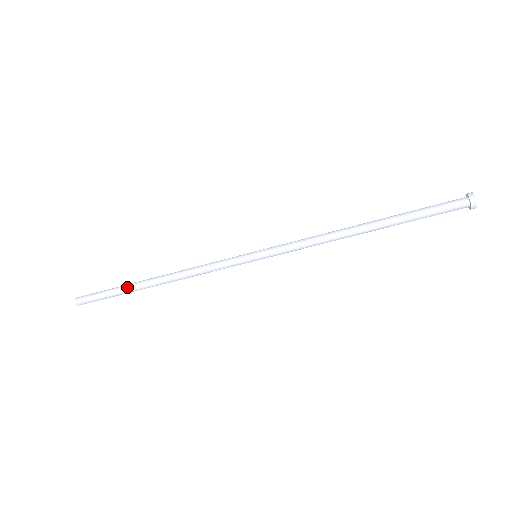
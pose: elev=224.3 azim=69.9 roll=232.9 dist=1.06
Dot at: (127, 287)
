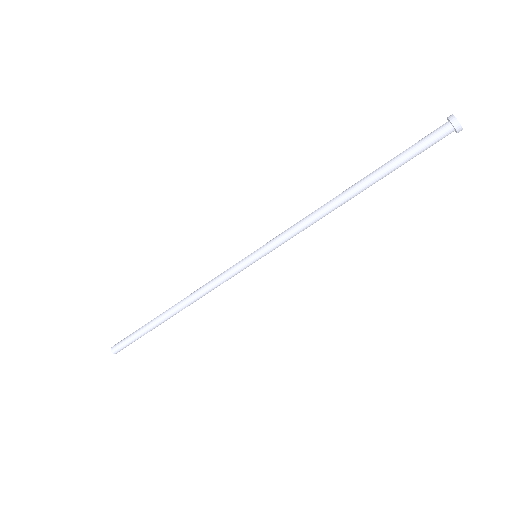
Dot at: (150, 321)
